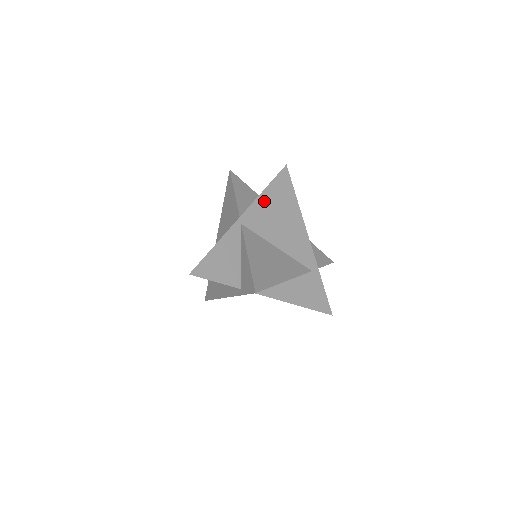
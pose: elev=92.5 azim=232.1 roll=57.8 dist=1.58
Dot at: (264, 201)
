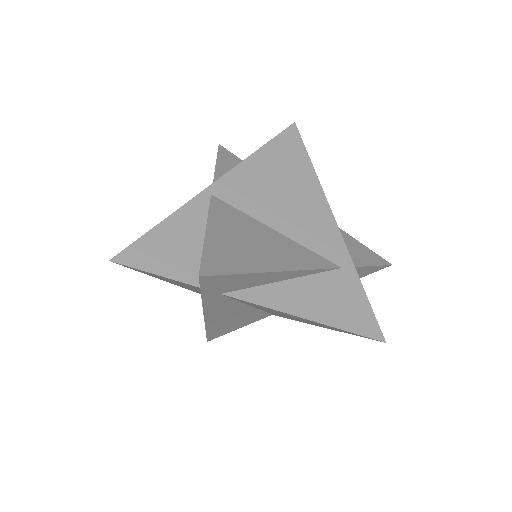
Dot at: (254, 166)
